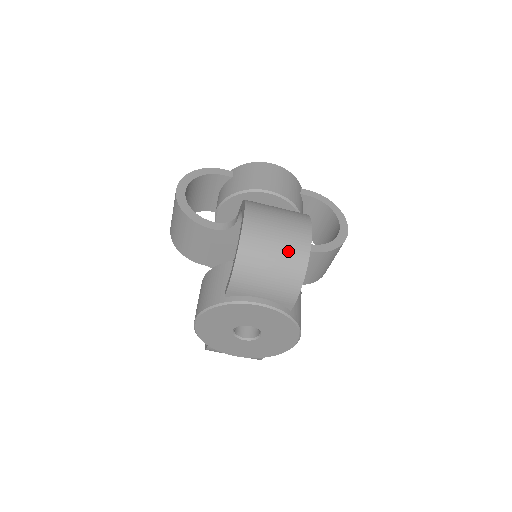
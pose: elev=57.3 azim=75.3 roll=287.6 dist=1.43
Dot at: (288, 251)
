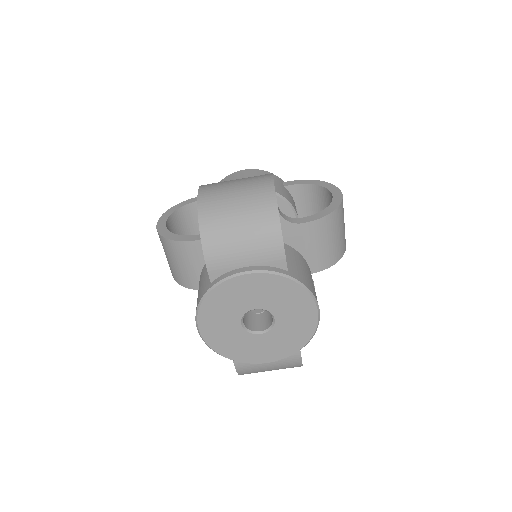
Dot at: (252, 203)
